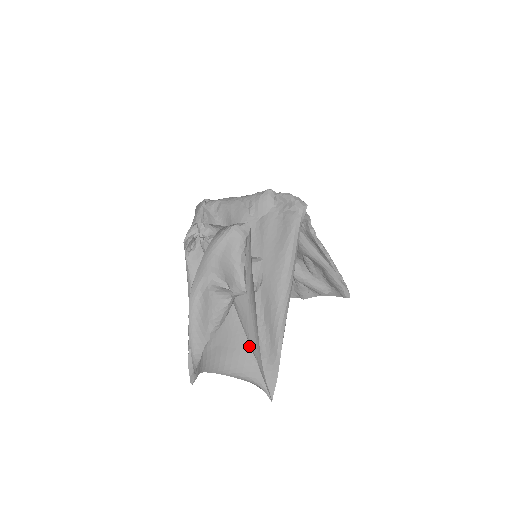
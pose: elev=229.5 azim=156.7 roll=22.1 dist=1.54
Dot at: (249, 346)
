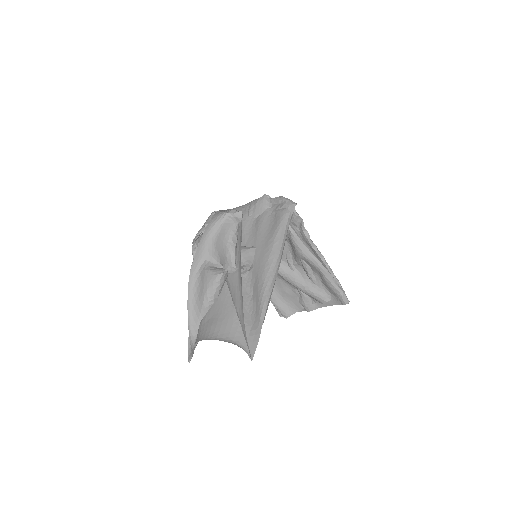
Dot at: (236, 315)
